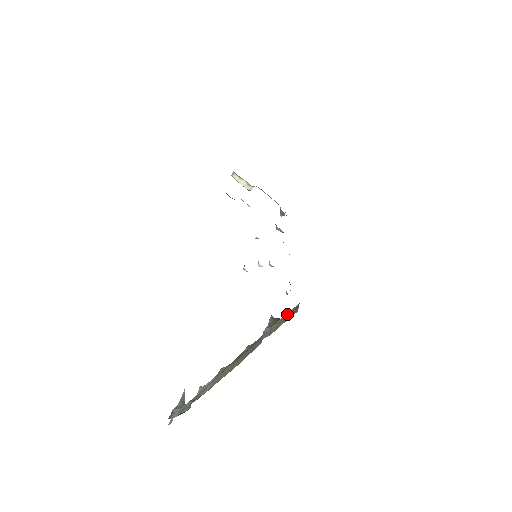
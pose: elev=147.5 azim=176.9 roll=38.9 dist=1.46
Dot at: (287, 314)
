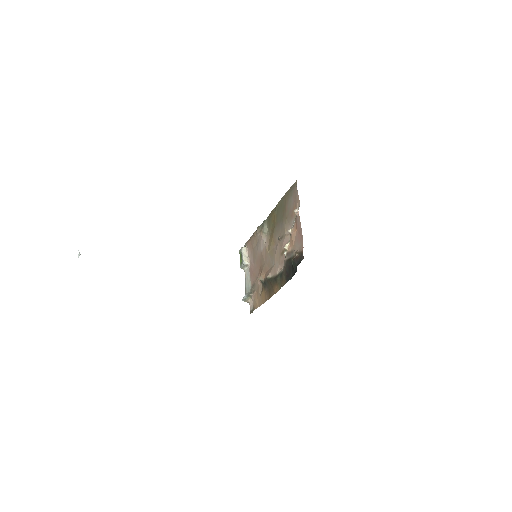
Dot at: occluded
